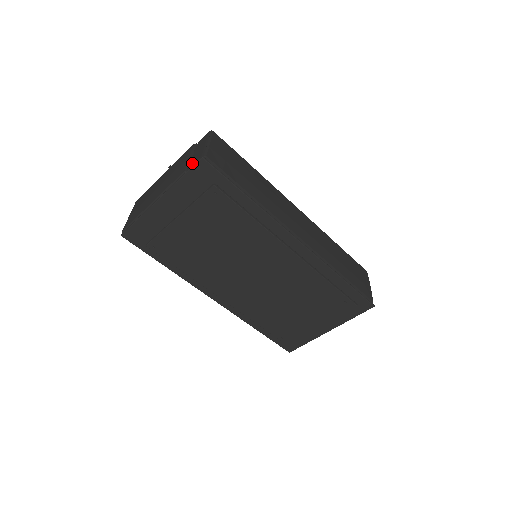
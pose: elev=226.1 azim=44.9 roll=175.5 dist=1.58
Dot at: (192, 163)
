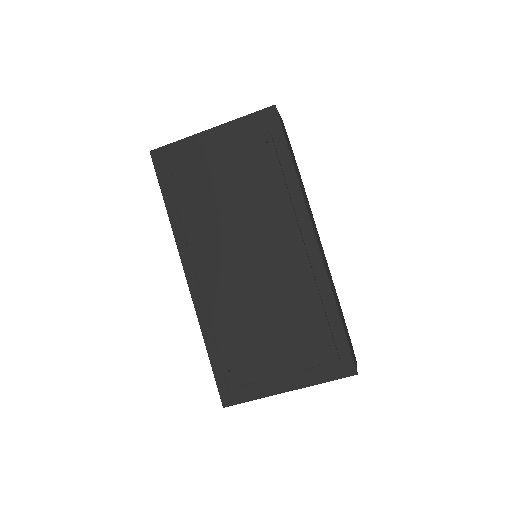
Dot at: occluded
